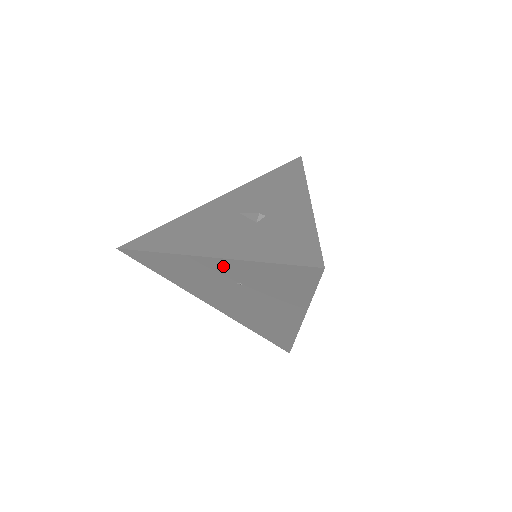
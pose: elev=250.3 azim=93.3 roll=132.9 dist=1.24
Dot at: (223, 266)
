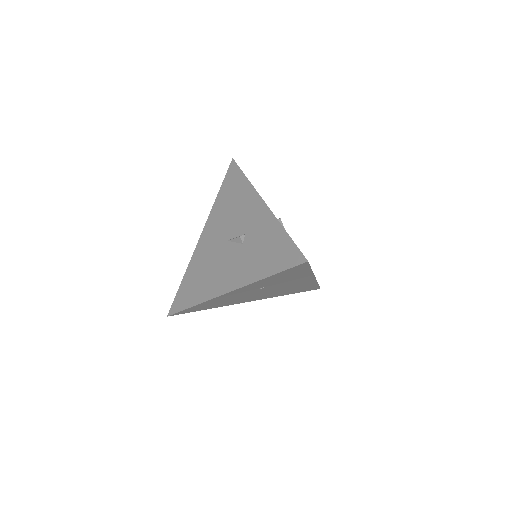
Dot at: (244, 289)
